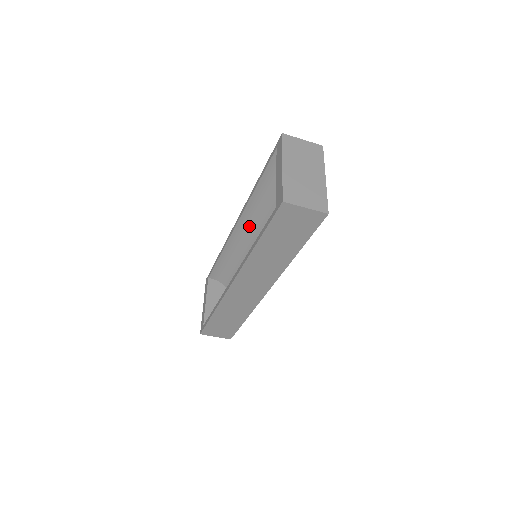
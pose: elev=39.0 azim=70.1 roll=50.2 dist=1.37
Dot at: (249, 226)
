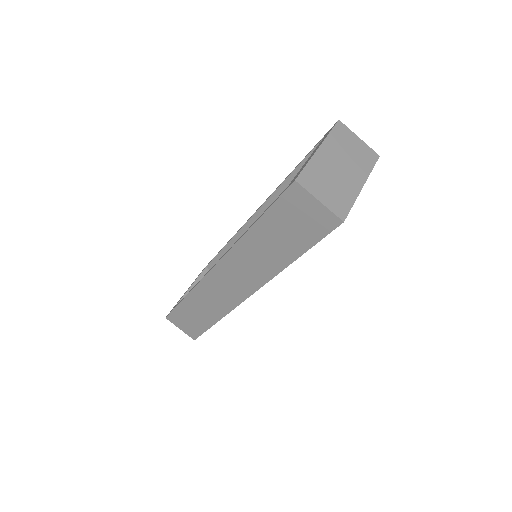
Dot at: occluded
